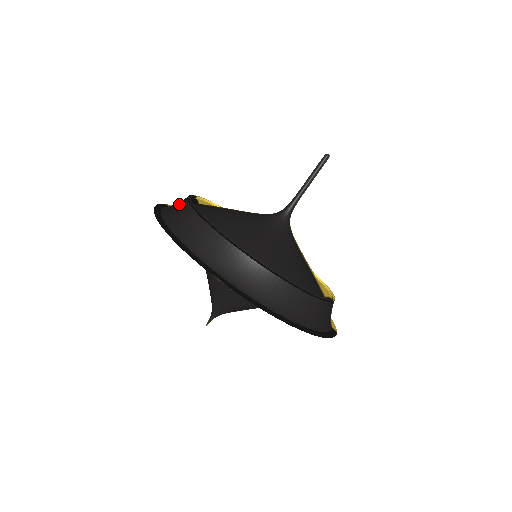
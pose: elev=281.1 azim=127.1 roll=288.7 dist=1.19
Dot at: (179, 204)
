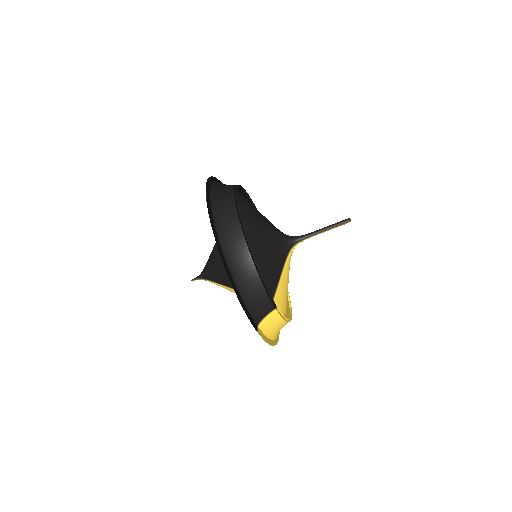
Dot at: occluded
